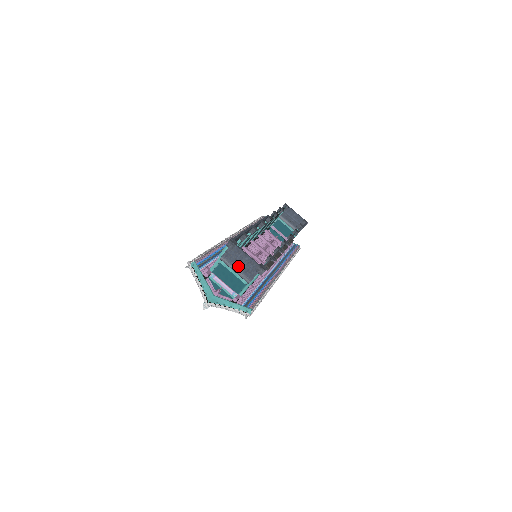
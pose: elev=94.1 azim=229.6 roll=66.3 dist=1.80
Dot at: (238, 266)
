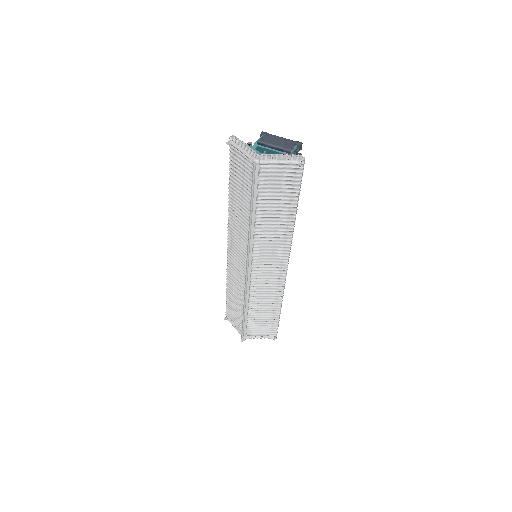
Dot at: (276, 144)
